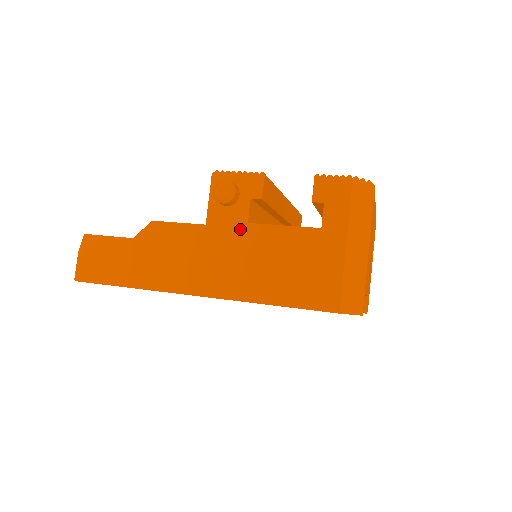
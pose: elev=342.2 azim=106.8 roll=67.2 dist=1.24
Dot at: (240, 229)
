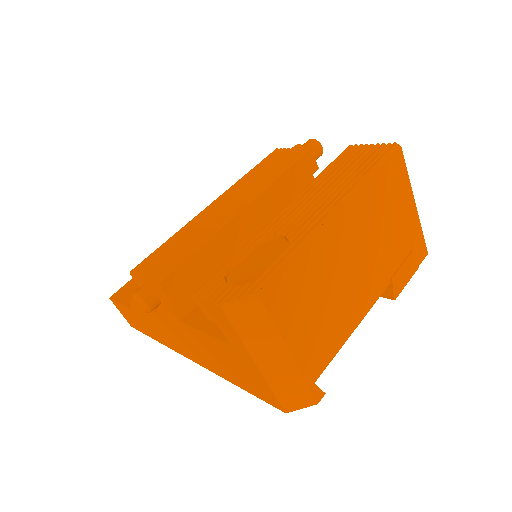
Dot at: (179, 325)
